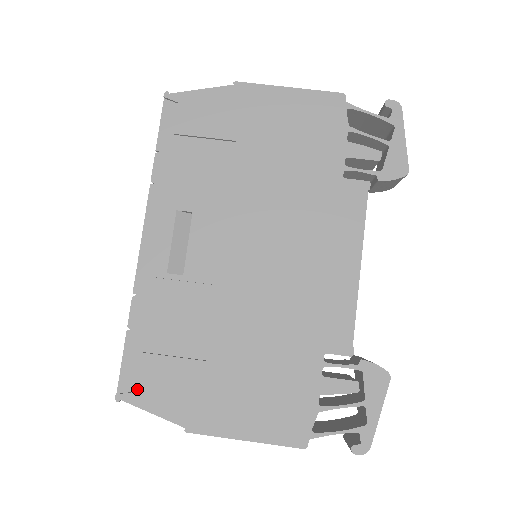
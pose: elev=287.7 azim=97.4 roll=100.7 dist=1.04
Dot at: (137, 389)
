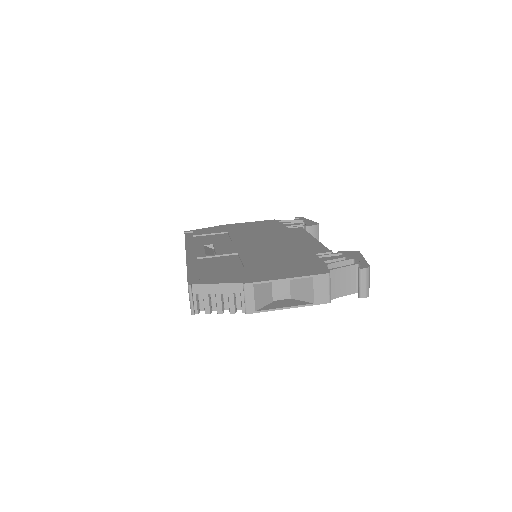
Dot at: (202, 280)
